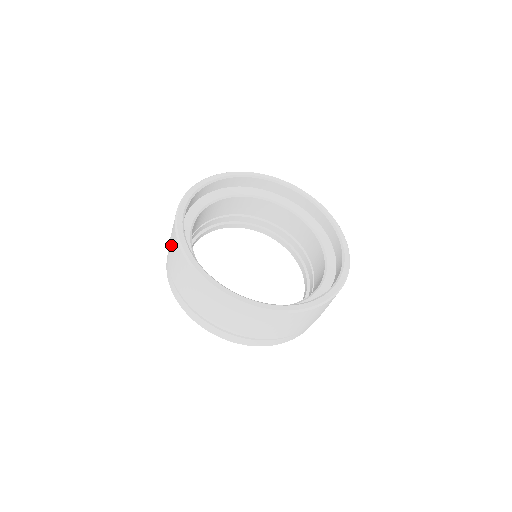
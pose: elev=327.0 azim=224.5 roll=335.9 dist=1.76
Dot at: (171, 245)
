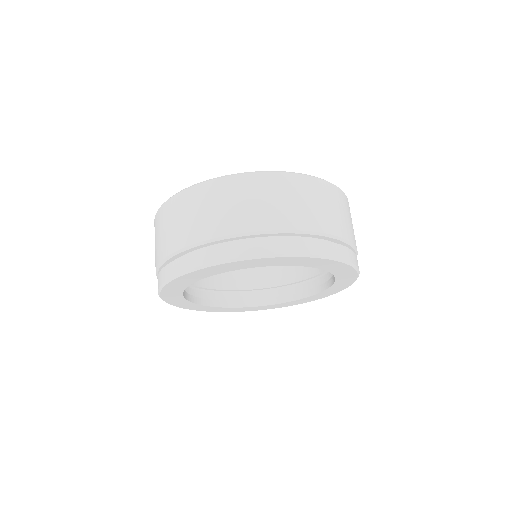
Dot at: occluded
